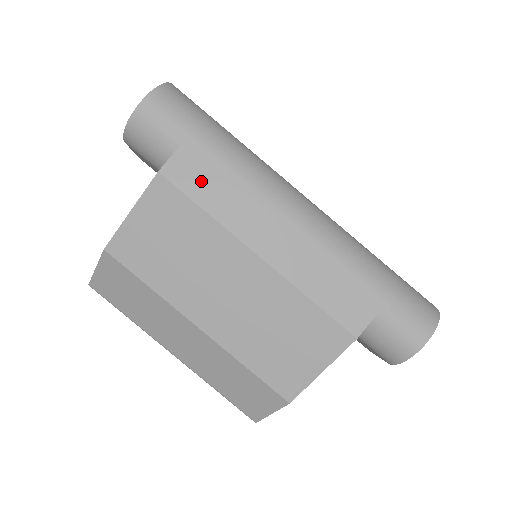
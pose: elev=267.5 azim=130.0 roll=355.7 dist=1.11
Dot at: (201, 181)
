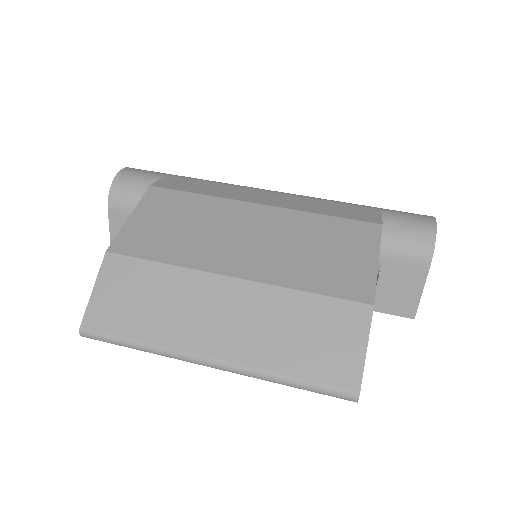
Dot at: (188, 186)
